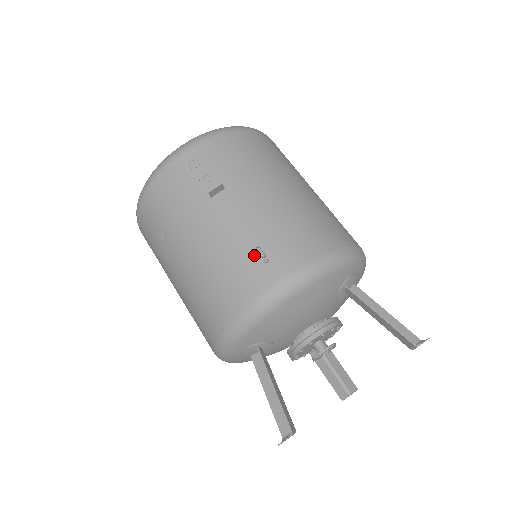
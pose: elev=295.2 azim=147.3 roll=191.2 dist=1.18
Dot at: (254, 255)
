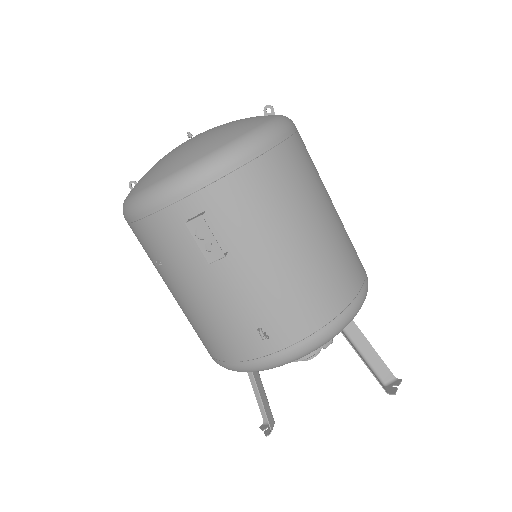
Dot at: (255, 329)
